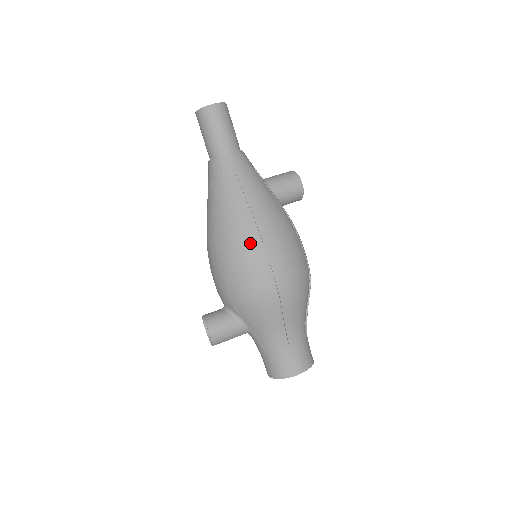
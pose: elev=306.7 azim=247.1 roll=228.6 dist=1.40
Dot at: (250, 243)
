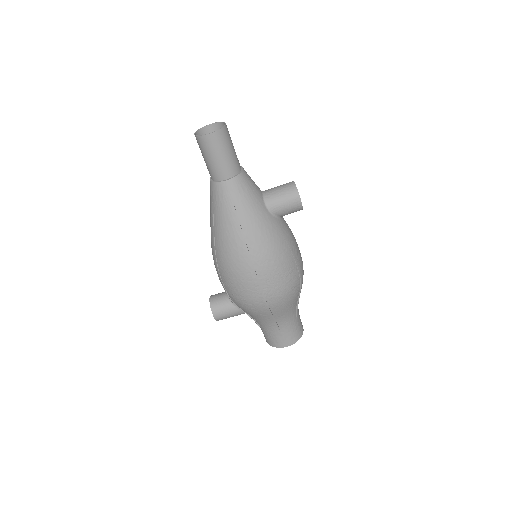
Dot at: (242, 268)
